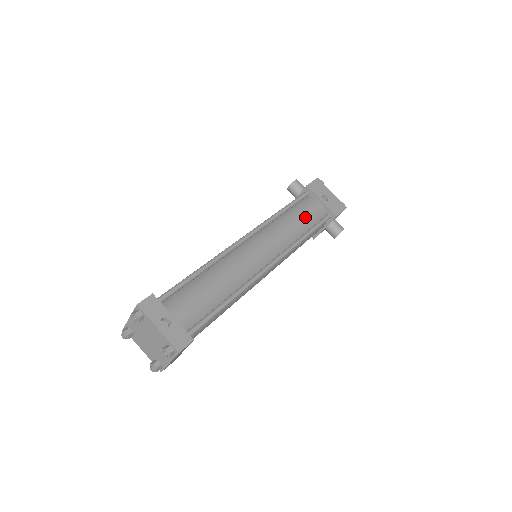
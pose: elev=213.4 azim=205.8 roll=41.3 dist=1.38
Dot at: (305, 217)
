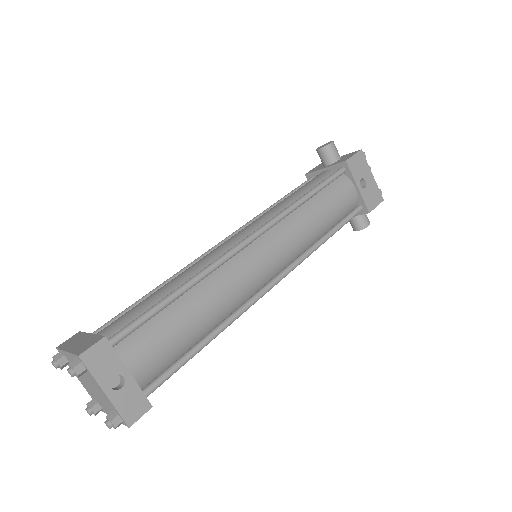
Dot at: (332, 211)
